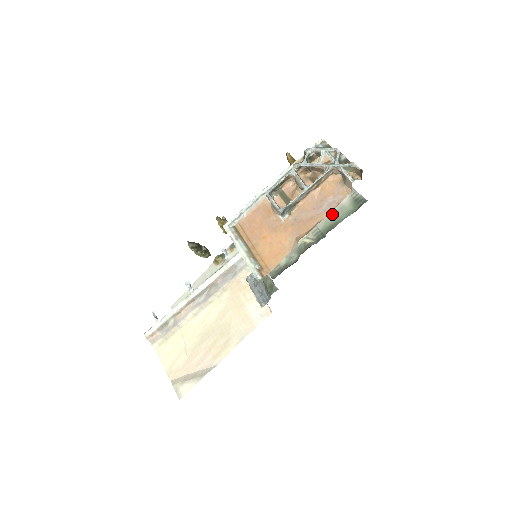
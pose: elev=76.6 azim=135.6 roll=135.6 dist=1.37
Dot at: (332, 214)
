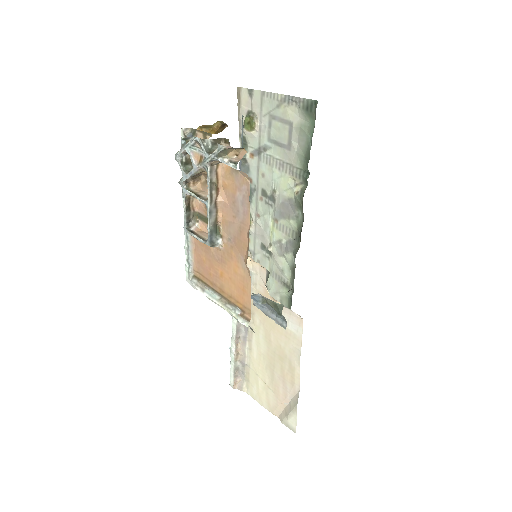
Dot at: (298, 142)
